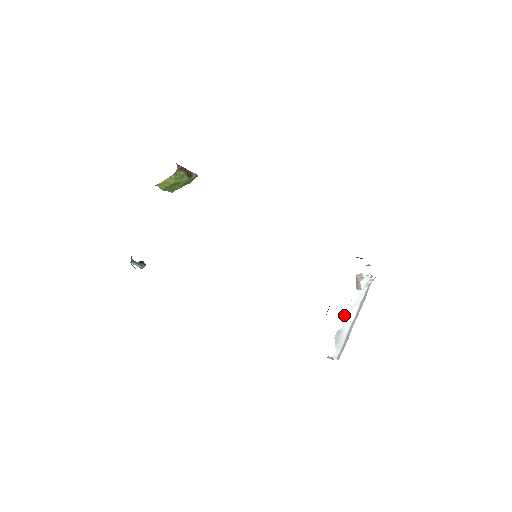
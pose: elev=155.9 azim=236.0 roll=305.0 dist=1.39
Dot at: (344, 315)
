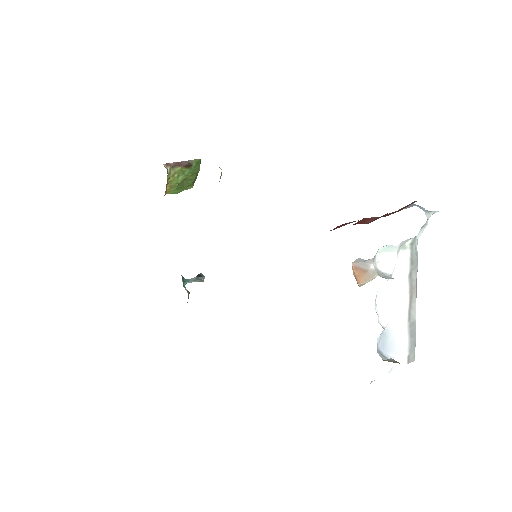
Dot at: (379, 311)
